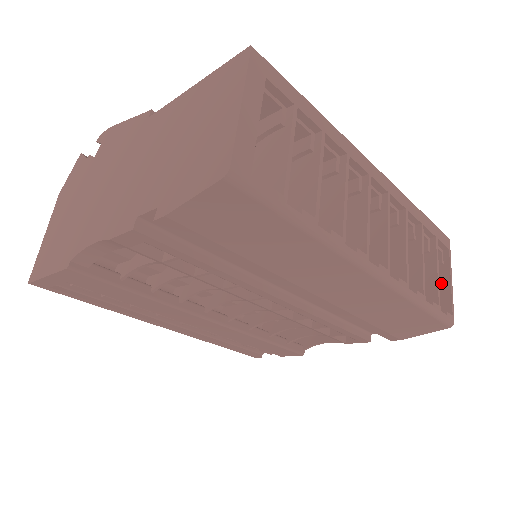
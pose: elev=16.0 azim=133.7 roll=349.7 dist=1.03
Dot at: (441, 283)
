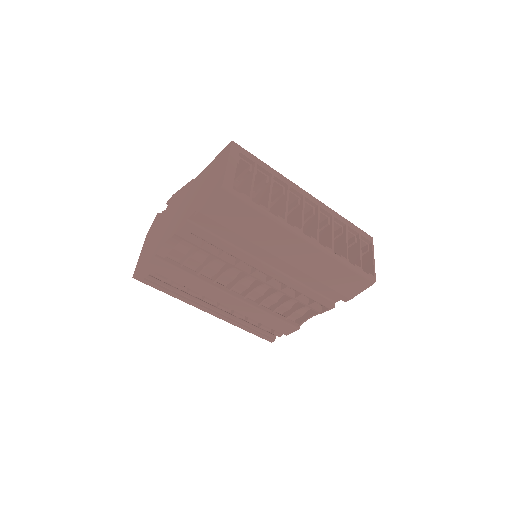
Dot at: (368, 261)
